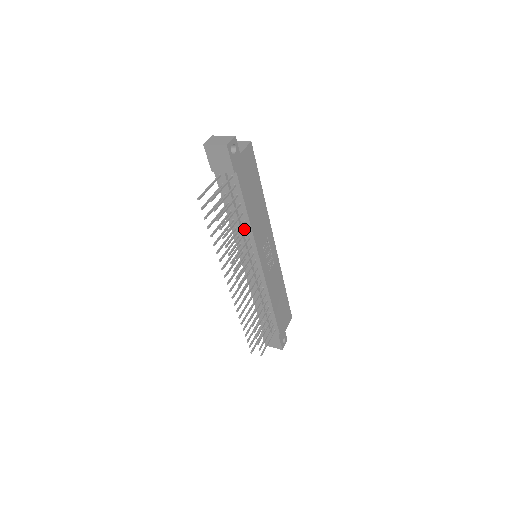
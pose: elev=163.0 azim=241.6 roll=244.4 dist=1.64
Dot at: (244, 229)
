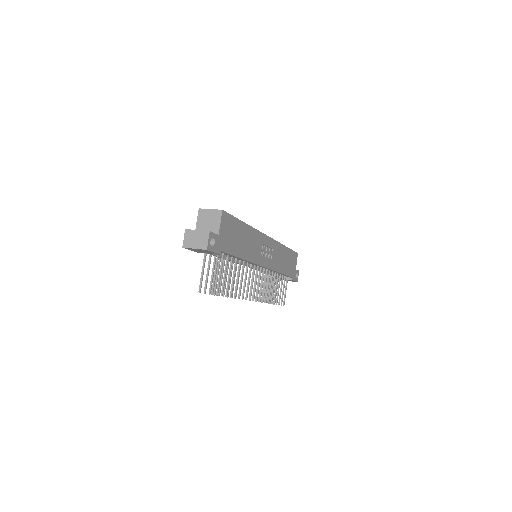
Dot at: (241, 261)
